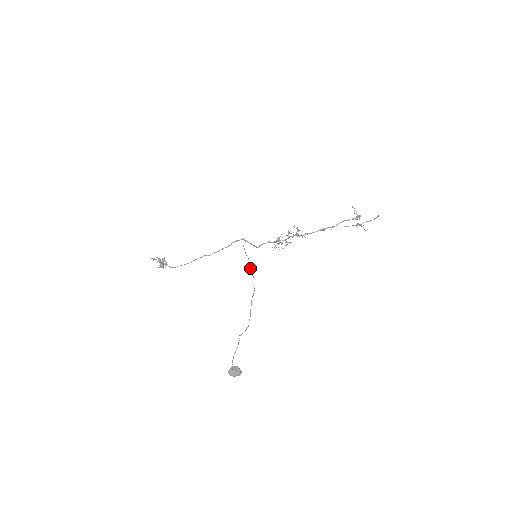
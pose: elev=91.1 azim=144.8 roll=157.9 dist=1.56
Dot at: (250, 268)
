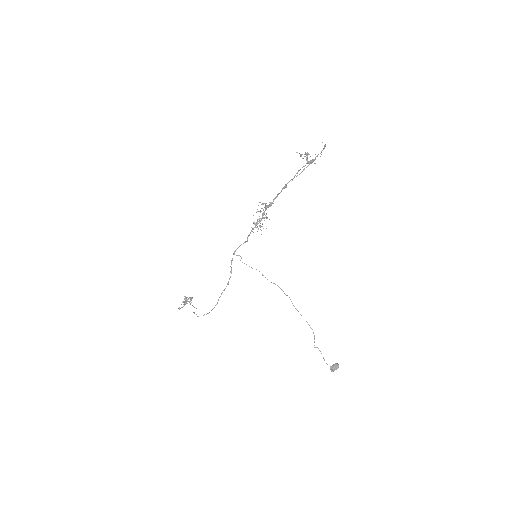
Dot at: occluded
